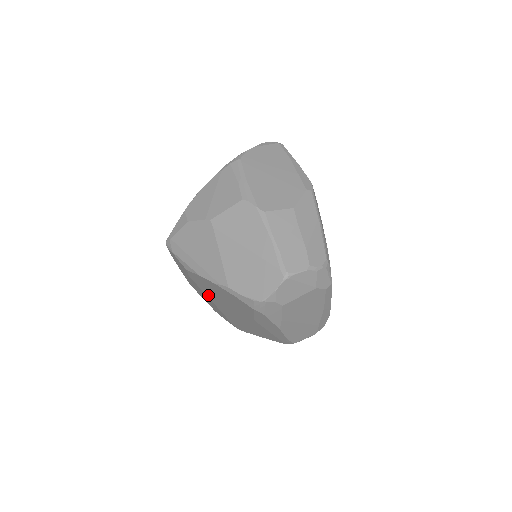
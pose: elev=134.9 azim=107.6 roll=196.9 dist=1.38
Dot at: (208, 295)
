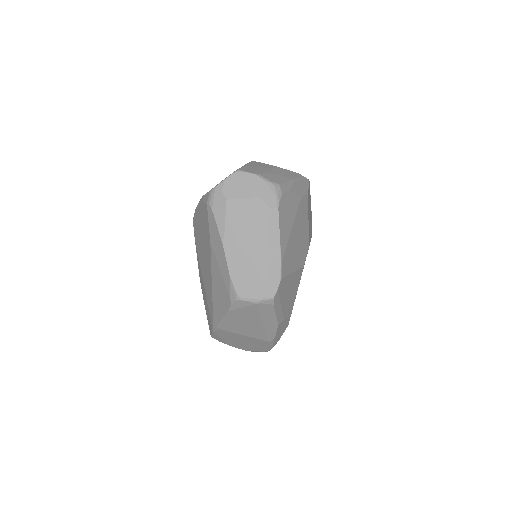
Dot at: (200, 261)
